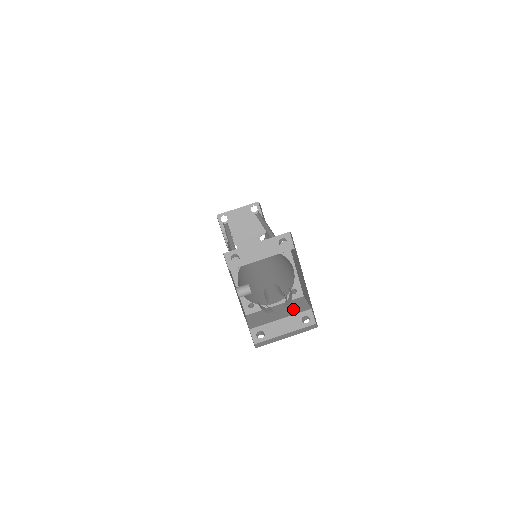
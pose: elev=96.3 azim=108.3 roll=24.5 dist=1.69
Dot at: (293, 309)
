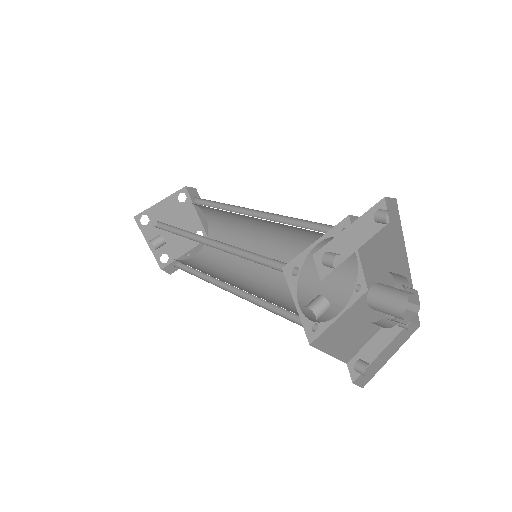
Dot at: (378, 312)
